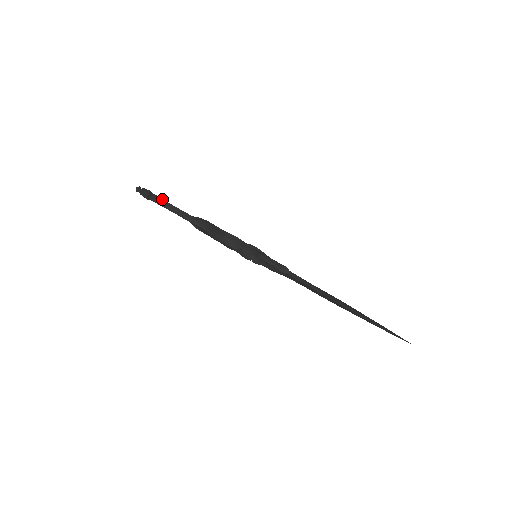
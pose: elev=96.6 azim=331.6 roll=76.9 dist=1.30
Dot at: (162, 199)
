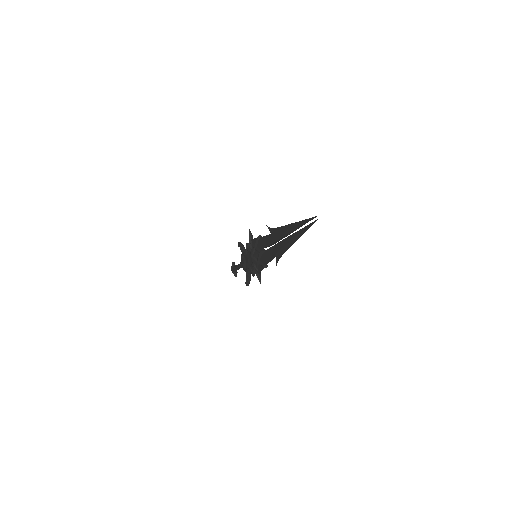
Dot at: occluded
